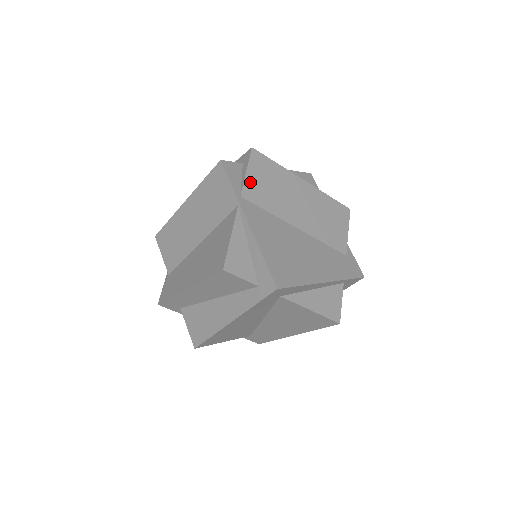
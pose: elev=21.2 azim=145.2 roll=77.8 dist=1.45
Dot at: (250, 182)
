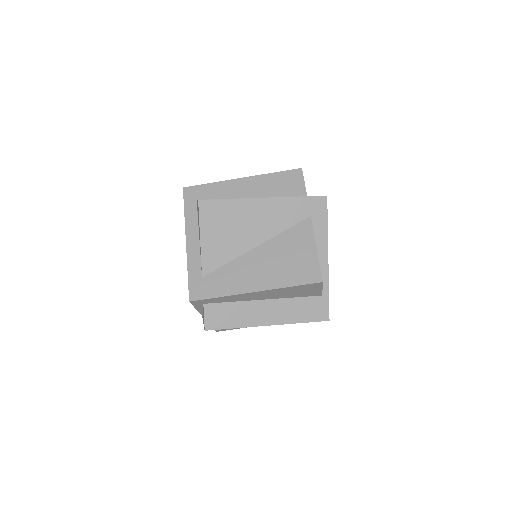
Dot at: occluded
